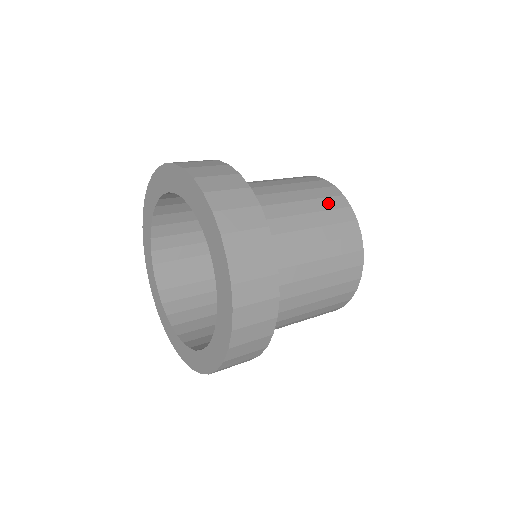
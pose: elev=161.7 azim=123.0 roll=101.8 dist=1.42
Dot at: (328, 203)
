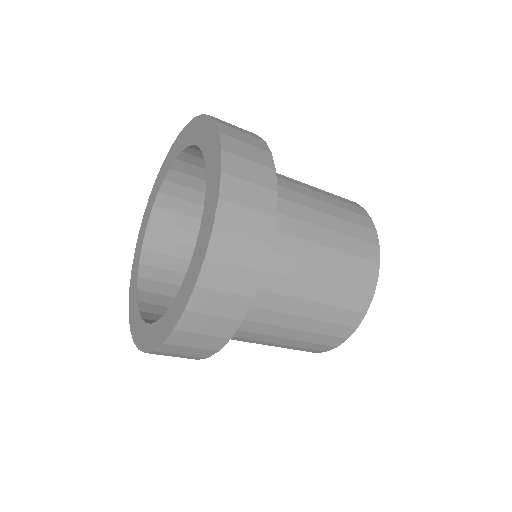
Dot at: occluded
